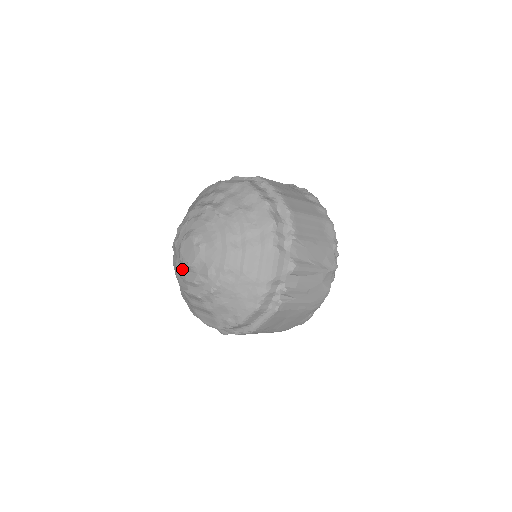
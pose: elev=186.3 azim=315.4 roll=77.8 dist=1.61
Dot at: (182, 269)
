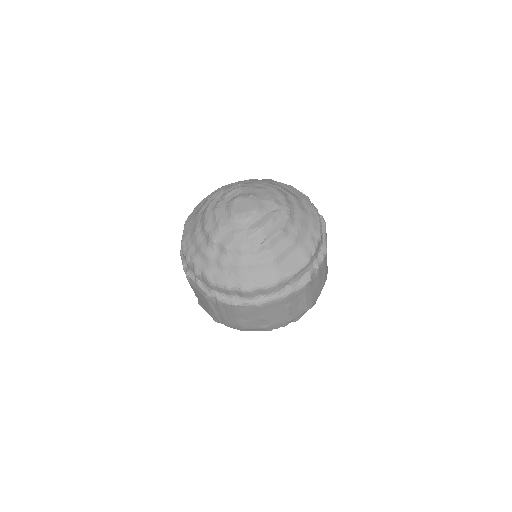
Dot at: (248, 227)
